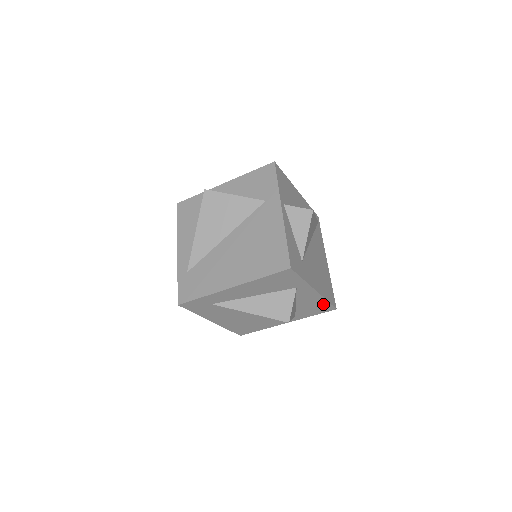
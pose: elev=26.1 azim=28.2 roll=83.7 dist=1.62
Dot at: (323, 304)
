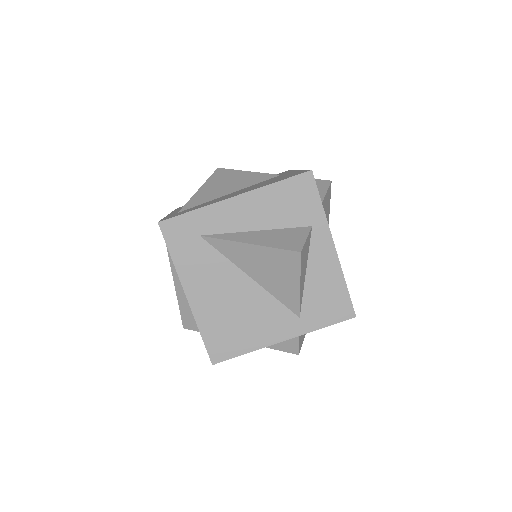
Dot at: (340, 293)
